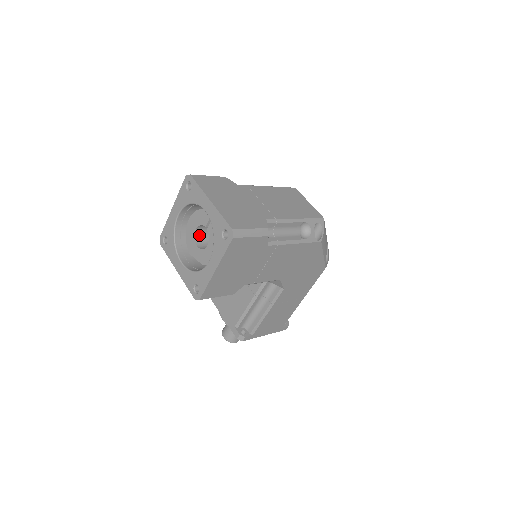
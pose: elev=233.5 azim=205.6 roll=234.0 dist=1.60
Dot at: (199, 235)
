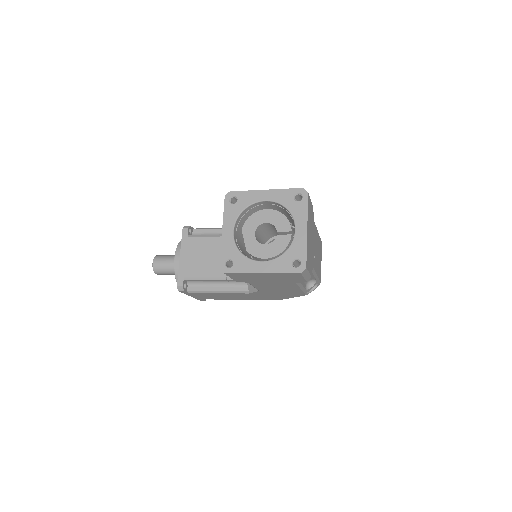
Dot at: (262, 226)
